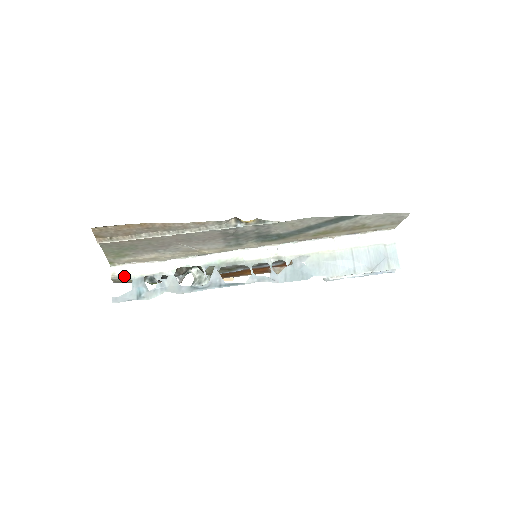
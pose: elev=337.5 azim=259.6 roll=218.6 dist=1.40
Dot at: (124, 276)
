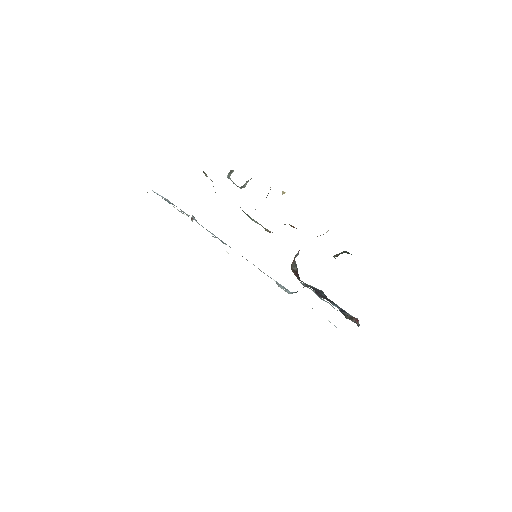
Dot at: occluded
